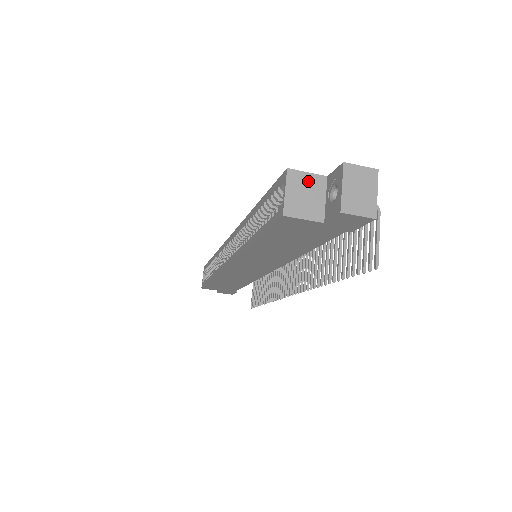
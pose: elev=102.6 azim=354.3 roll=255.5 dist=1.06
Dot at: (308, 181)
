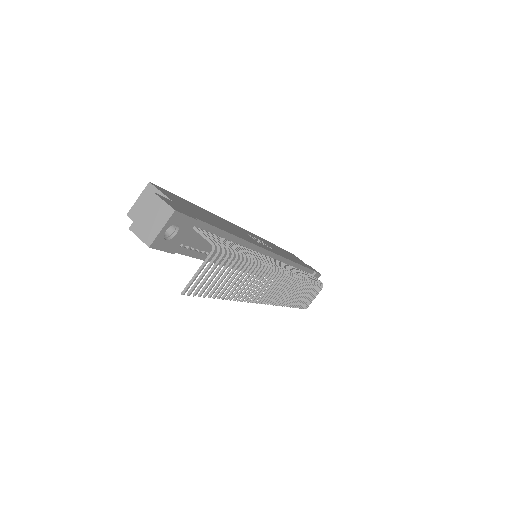
Dot at: occluded
